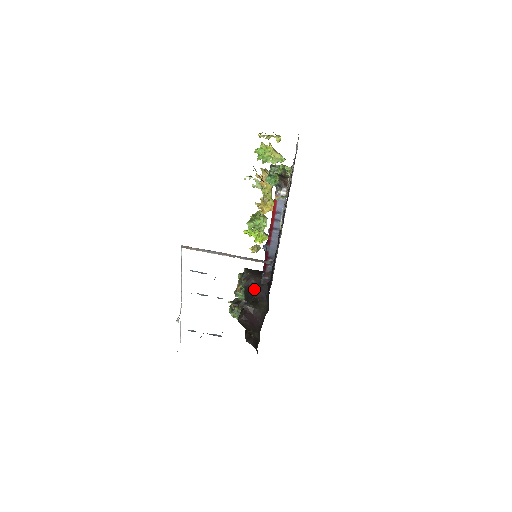
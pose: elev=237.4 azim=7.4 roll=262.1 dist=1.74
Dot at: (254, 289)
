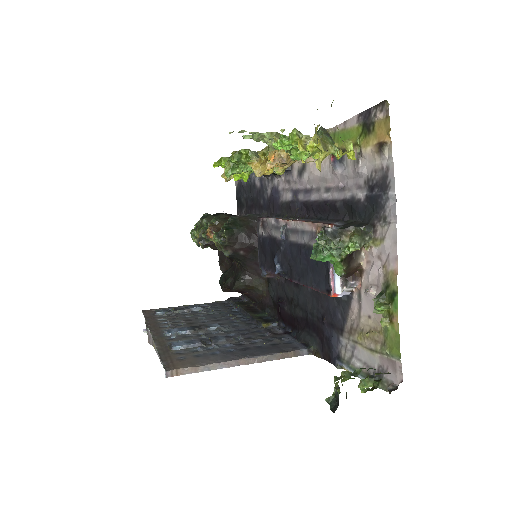
Dot at: (244, 262)
